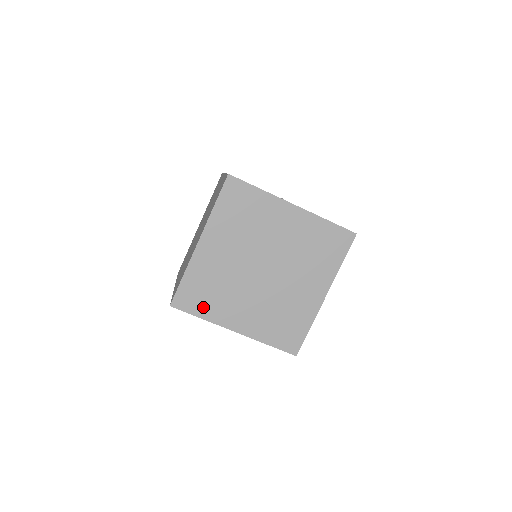
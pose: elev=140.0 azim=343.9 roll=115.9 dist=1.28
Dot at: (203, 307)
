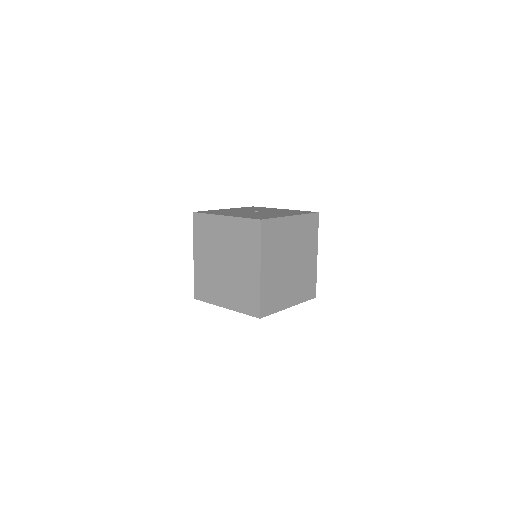
Dot at: (207, 296)
